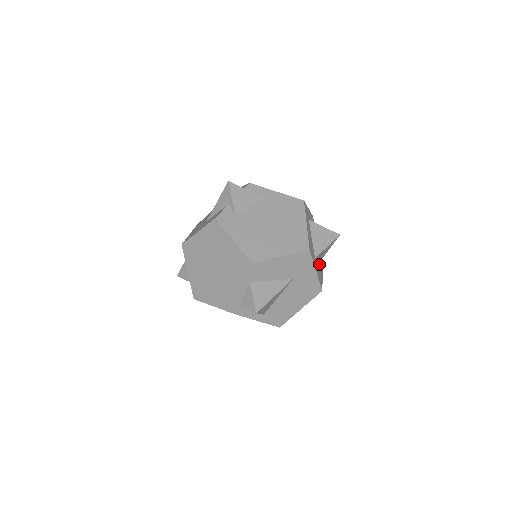
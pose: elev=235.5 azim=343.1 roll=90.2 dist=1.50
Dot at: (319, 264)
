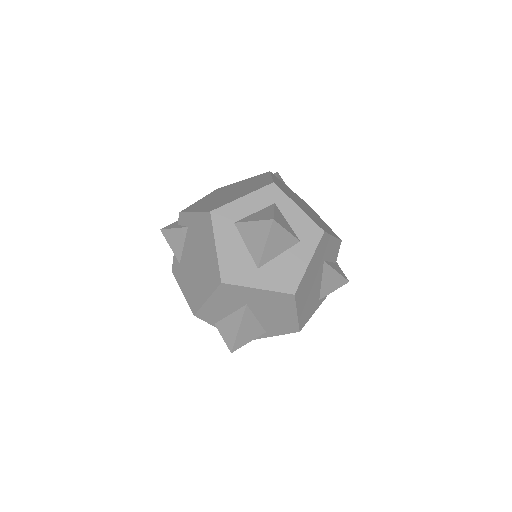
Dot at: (291, 252)
